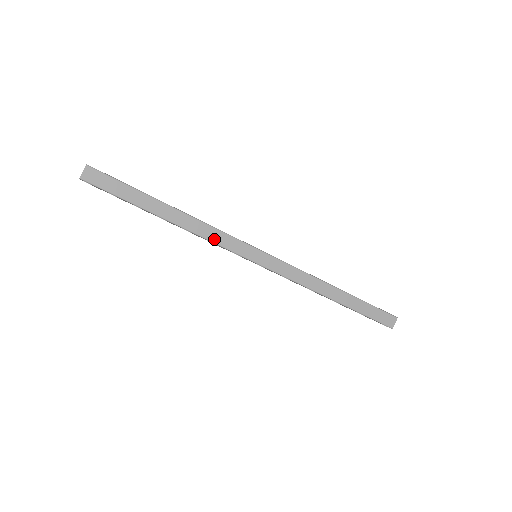
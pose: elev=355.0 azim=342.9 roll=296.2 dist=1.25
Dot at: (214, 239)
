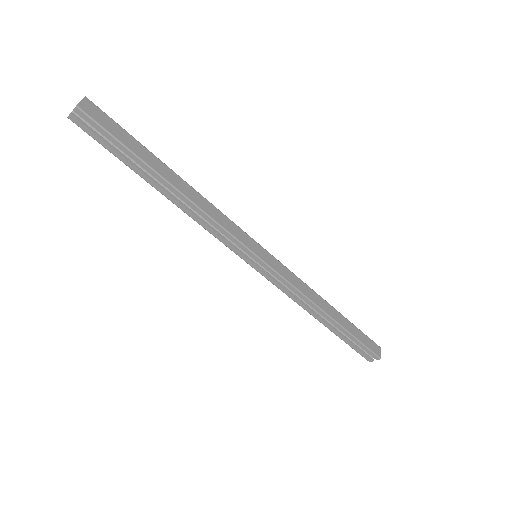
Dot at: (220, 221)
